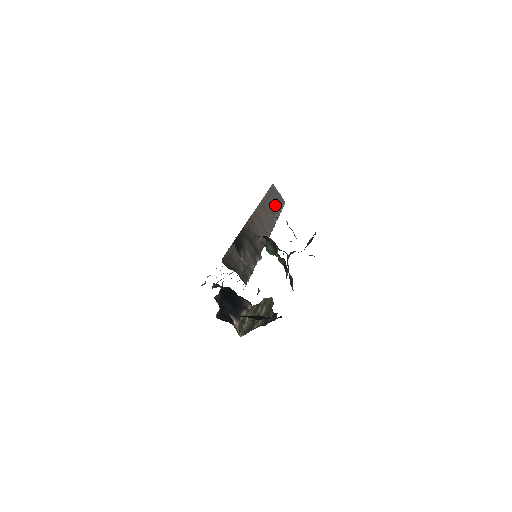
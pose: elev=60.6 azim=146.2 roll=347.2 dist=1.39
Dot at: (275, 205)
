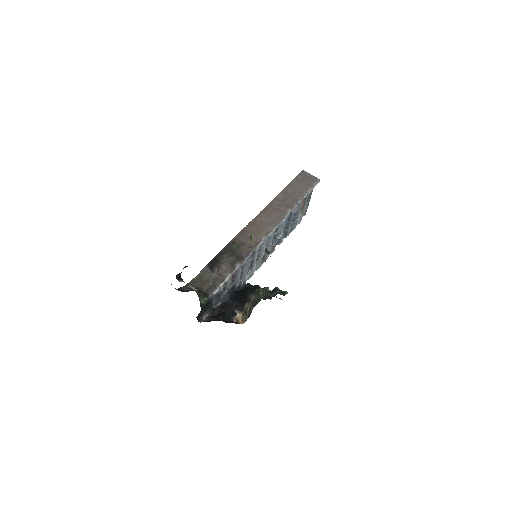
Dot at: (296, 193)
